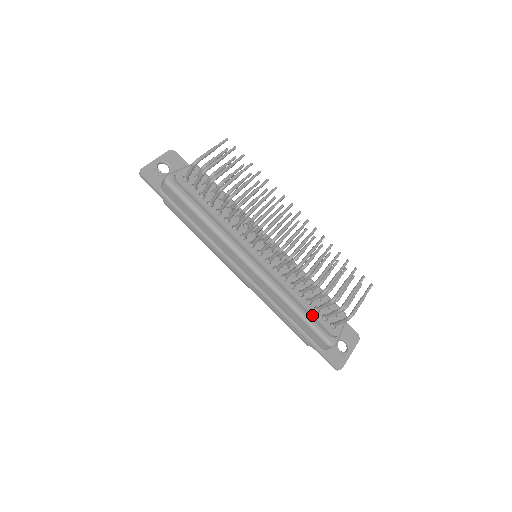
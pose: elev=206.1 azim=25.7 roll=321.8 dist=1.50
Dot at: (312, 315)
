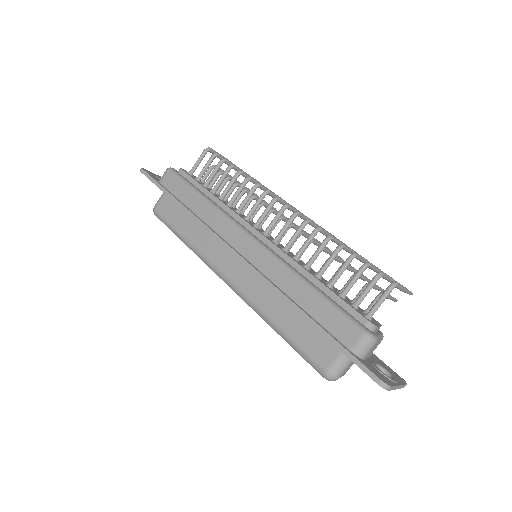
Dot at: (336, 295)
